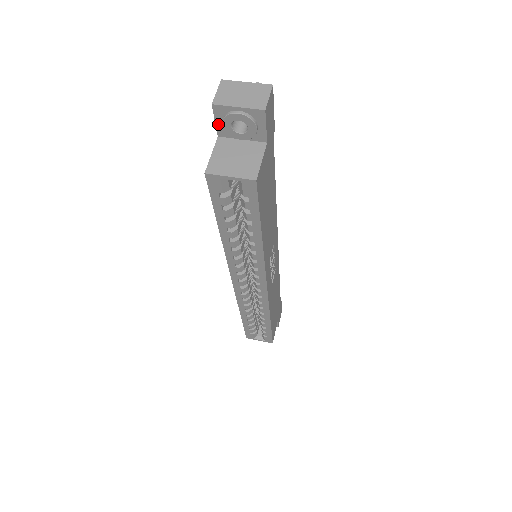
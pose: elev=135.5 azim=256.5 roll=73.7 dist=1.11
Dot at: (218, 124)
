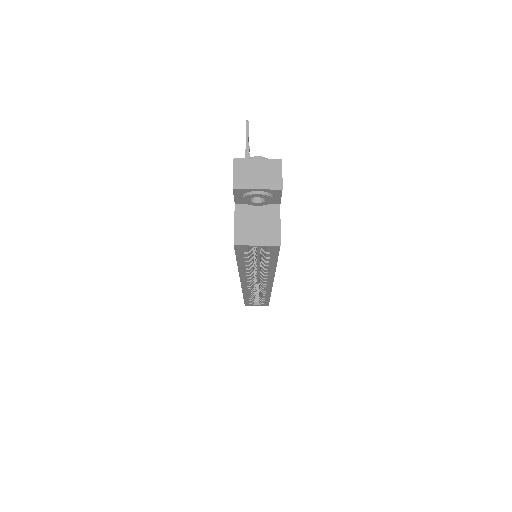
Dot at: (236, 198)
